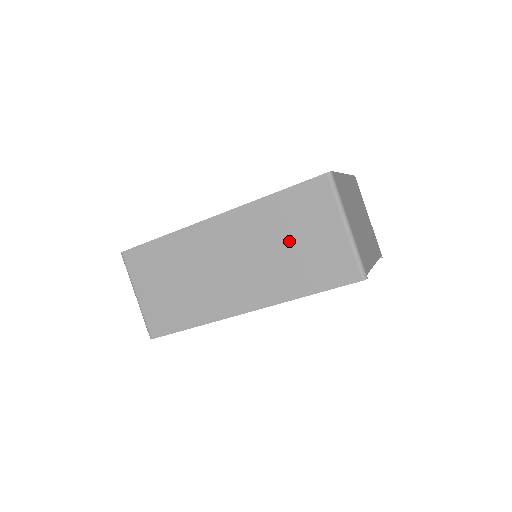
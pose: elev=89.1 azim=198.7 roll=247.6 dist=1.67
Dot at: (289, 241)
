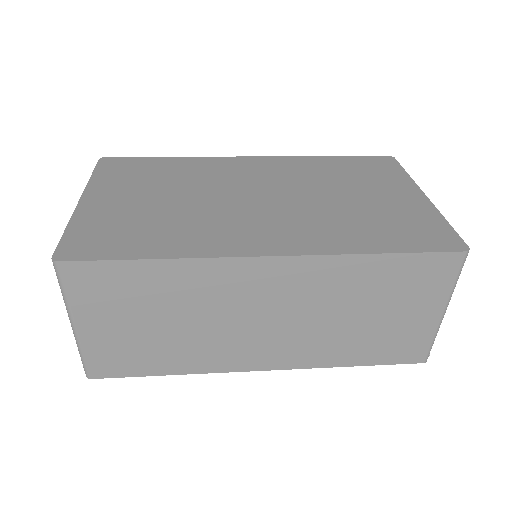
Dot at: (367, 312)
